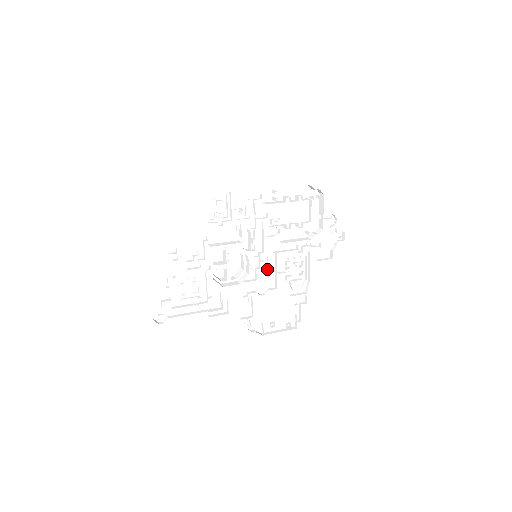
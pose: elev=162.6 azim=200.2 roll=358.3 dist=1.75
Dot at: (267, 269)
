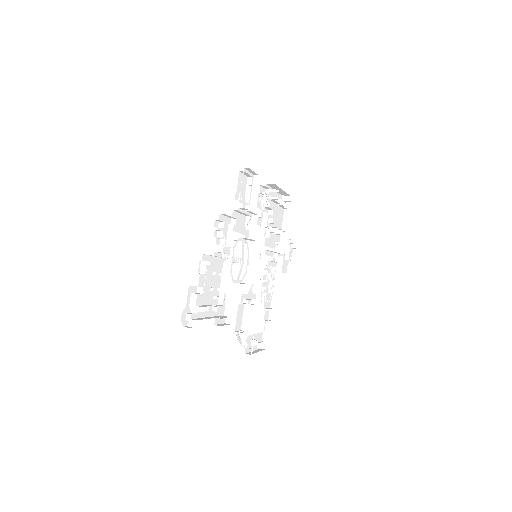
Dot at: (256, 275)
